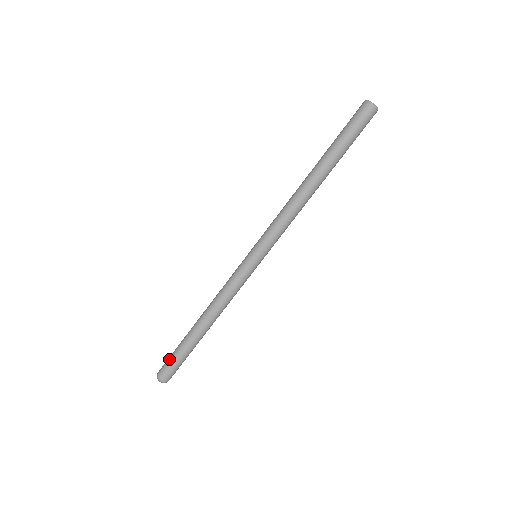
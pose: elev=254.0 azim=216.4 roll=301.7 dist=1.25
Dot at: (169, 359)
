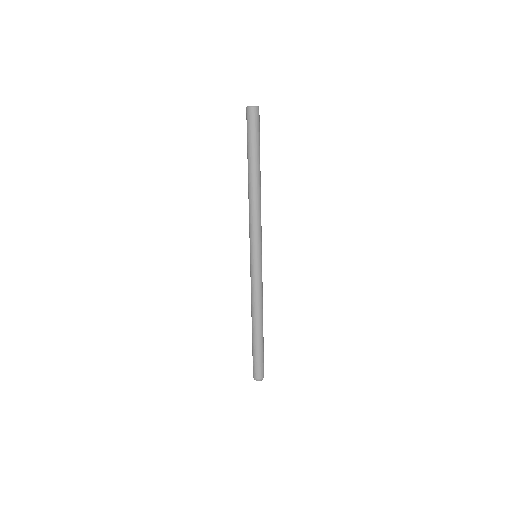
Dot at: occluded
